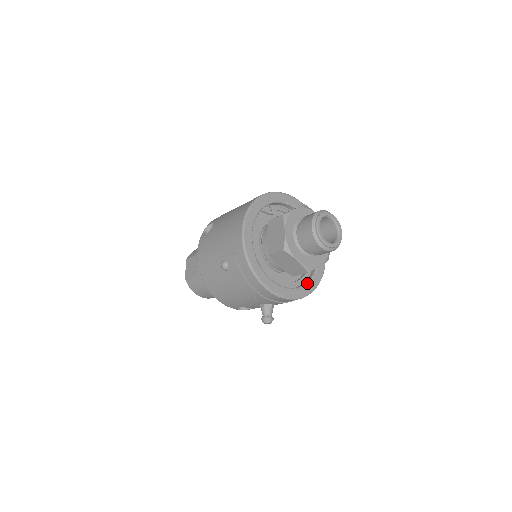
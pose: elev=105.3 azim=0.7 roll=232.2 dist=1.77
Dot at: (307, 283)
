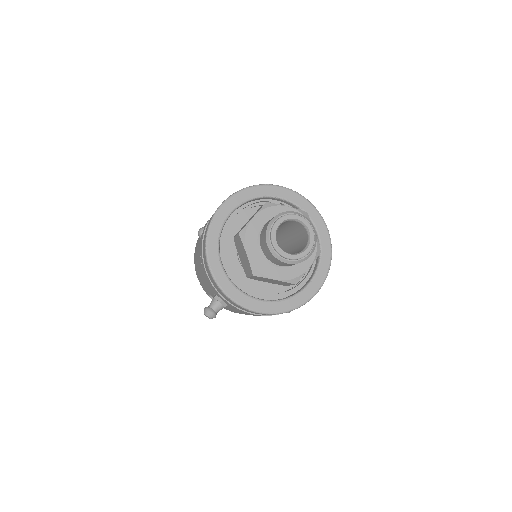
Dot at: (266, 300)
